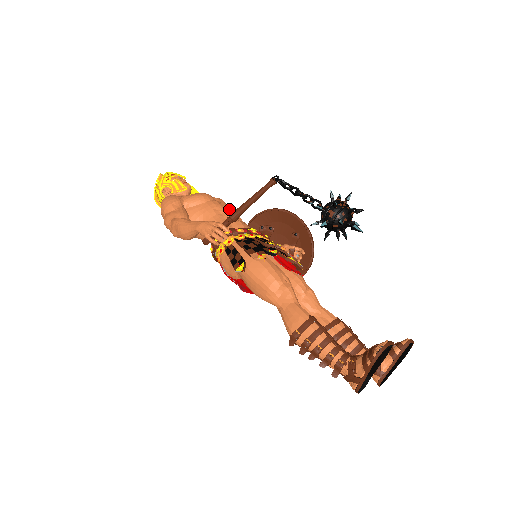
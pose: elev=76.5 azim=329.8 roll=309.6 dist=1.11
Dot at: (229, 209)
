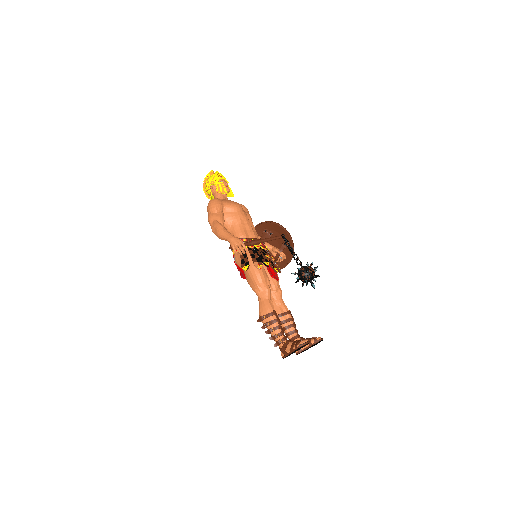
Dot at: (250, 219)
